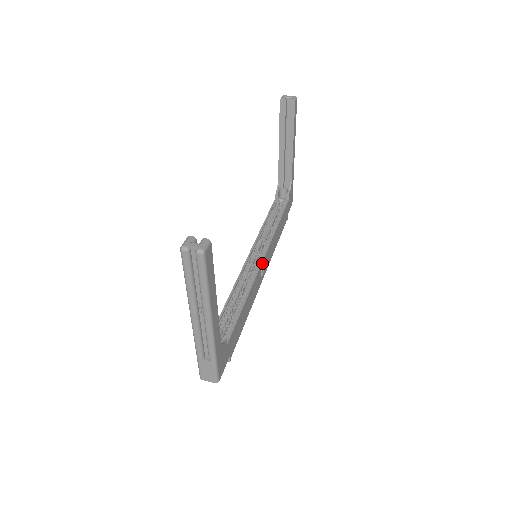
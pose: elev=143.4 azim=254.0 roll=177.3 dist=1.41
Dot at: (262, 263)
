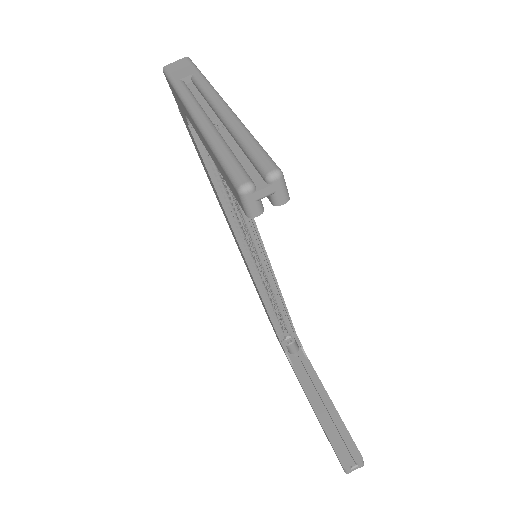
Dot at: (266, 254)
